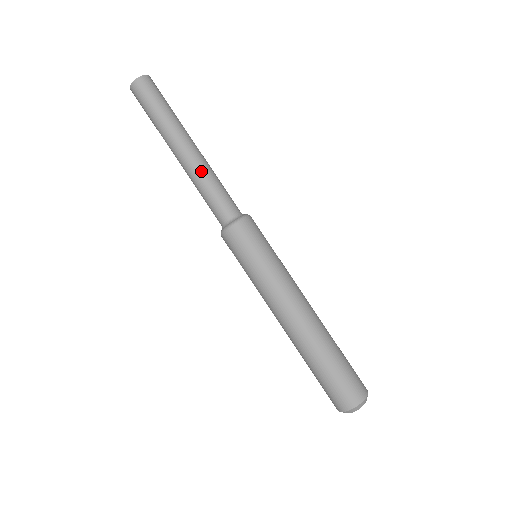
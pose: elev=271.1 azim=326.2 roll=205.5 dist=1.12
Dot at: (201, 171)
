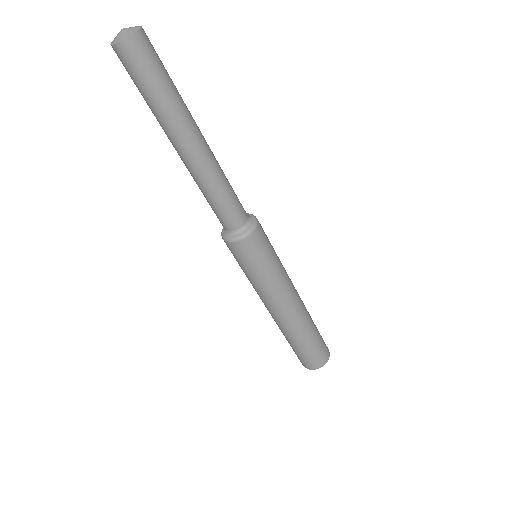
Dot at: (218, 171)
